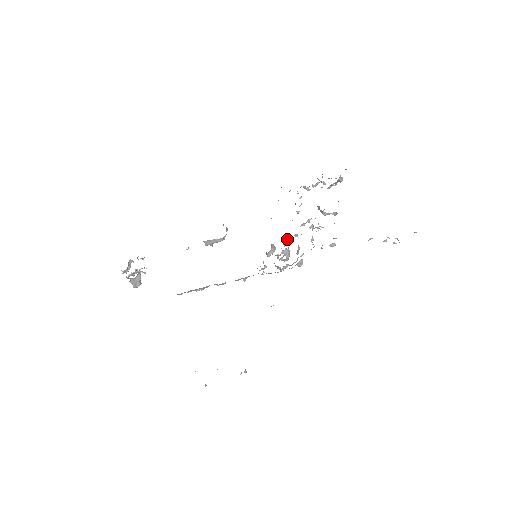
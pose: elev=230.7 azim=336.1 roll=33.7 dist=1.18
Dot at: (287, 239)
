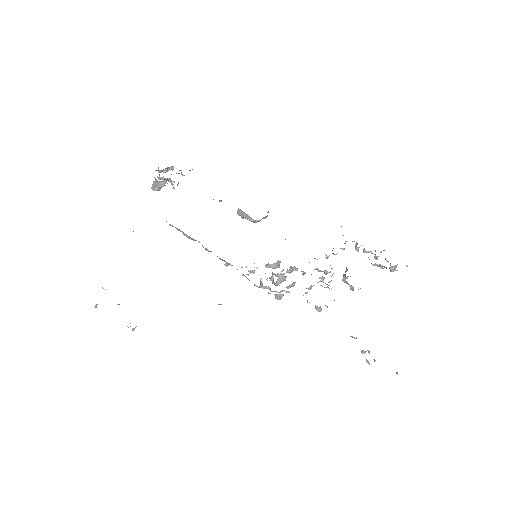
Dot at: (295, 269)
